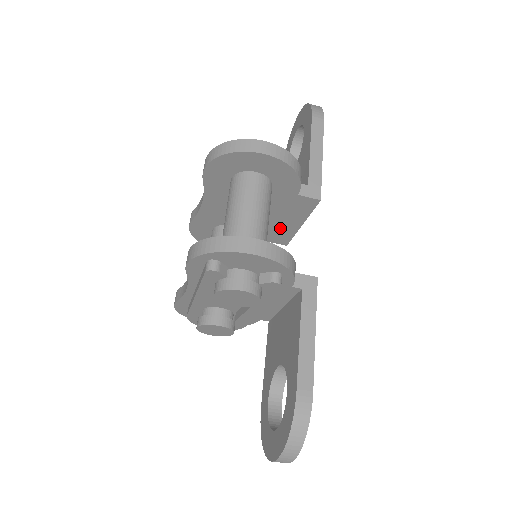
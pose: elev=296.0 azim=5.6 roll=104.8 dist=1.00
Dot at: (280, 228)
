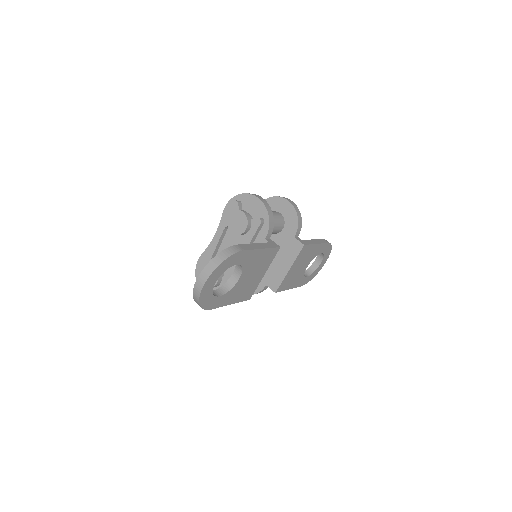
Dot at: (277, 270)
